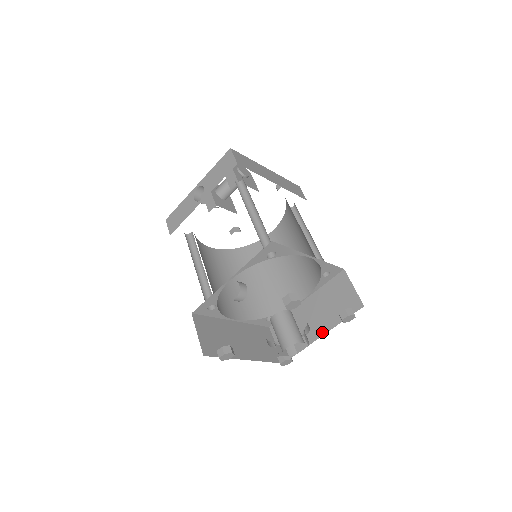
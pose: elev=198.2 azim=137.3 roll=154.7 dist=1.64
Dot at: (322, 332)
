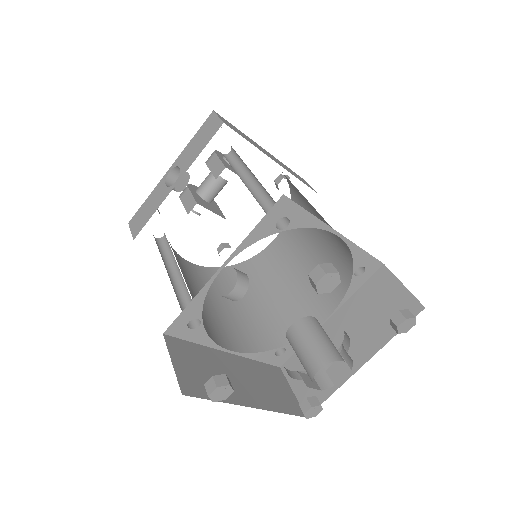
Dot at: (363, 359)
